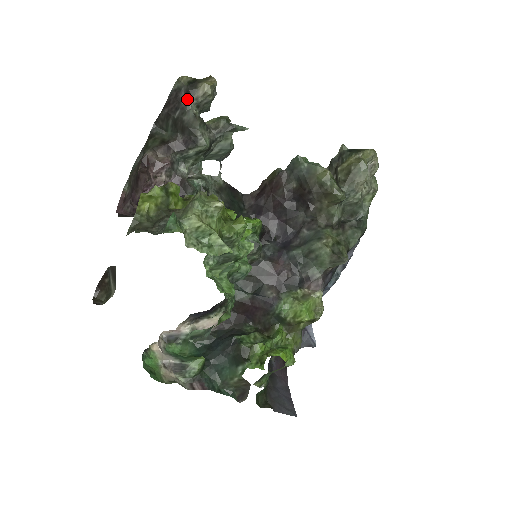
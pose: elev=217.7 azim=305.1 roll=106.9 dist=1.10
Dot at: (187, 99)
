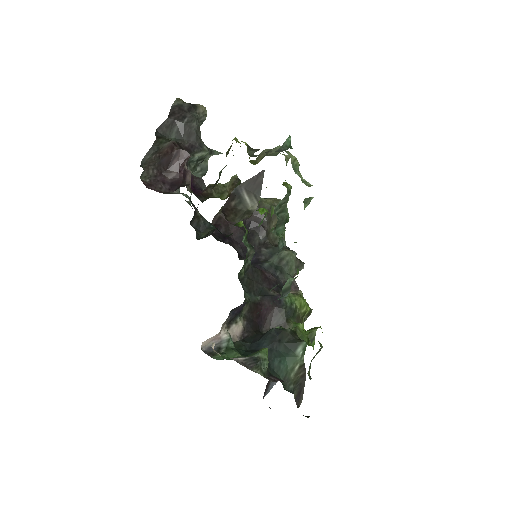
Dot at: (191, 112)
